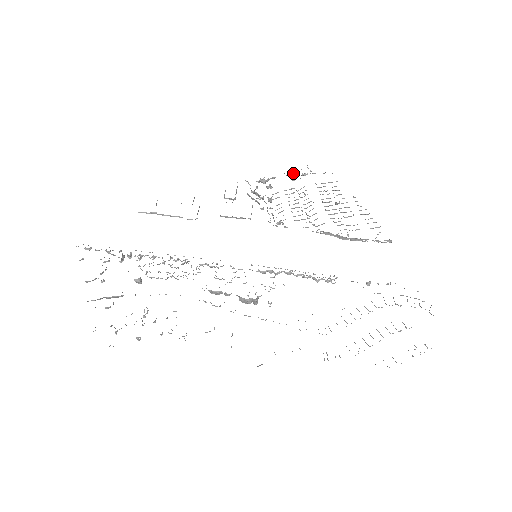
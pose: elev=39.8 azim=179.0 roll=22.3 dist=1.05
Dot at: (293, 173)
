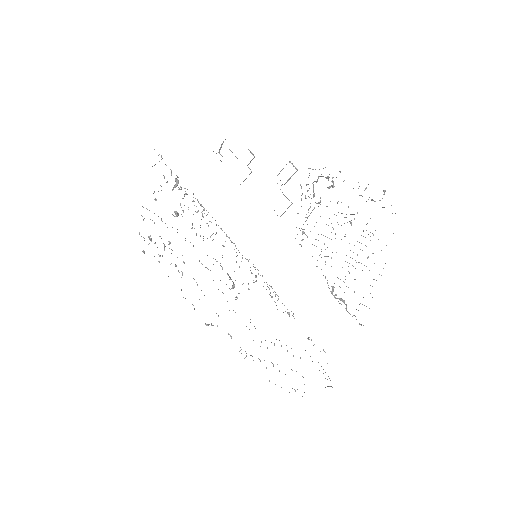
Dot at: occluded
